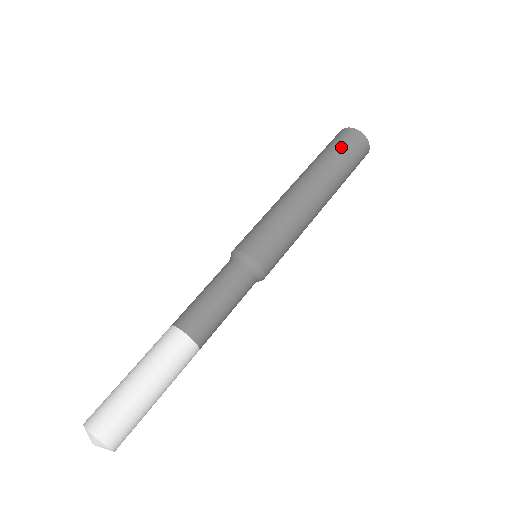
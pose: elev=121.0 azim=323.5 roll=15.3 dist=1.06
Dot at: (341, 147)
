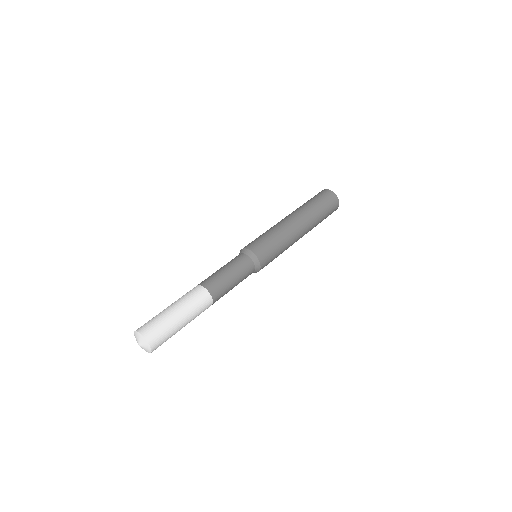
Dot at: occluded
